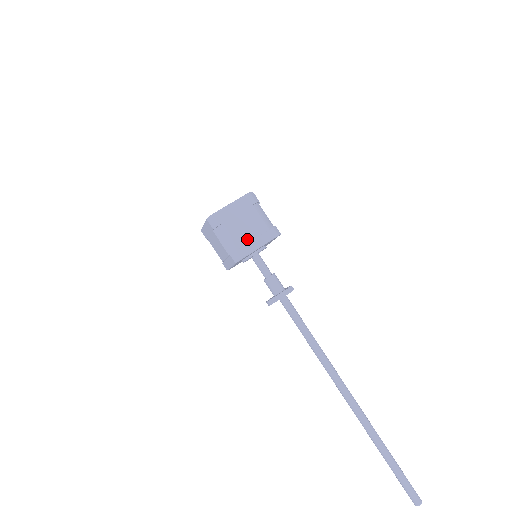
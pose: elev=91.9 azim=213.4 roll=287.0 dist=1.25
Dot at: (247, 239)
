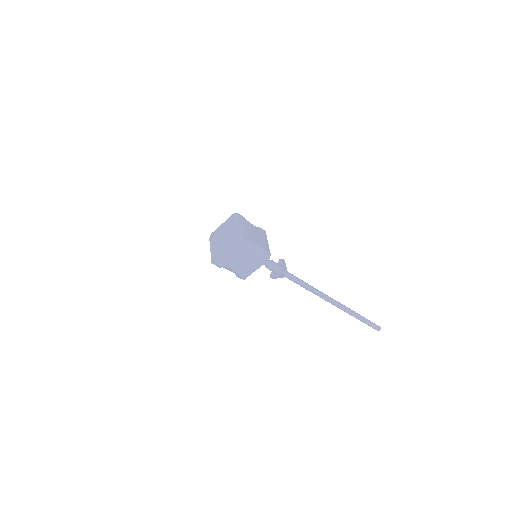
Dot at: (245, 269)
